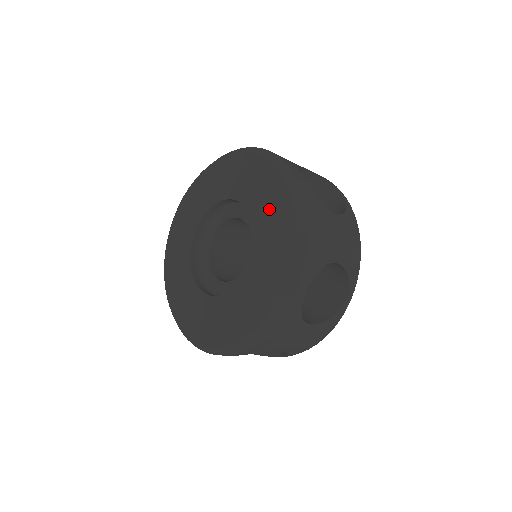
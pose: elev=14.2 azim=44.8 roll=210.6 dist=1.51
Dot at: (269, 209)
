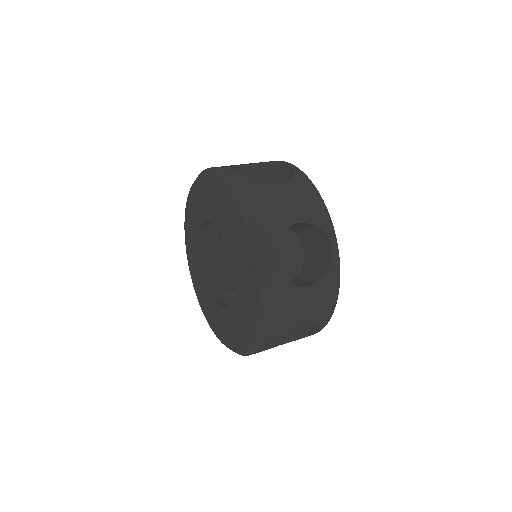
Dot at: (245, 278)
